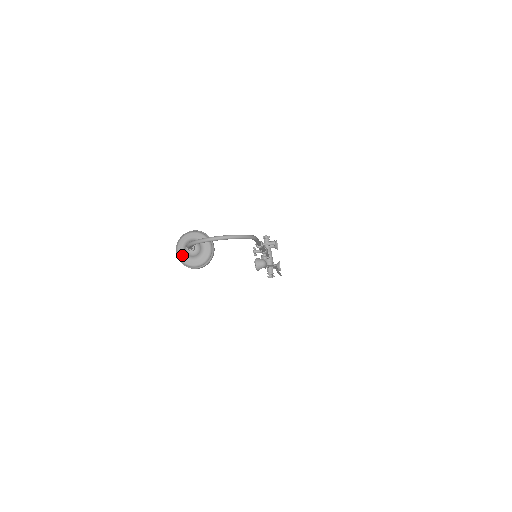
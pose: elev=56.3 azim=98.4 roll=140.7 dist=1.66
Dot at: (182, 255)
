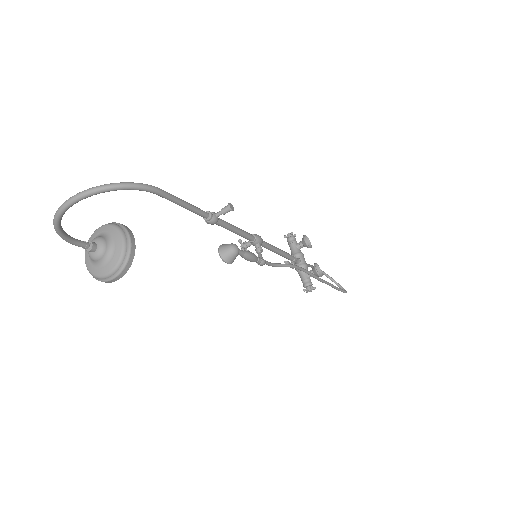
Dot at: (89, 265)
